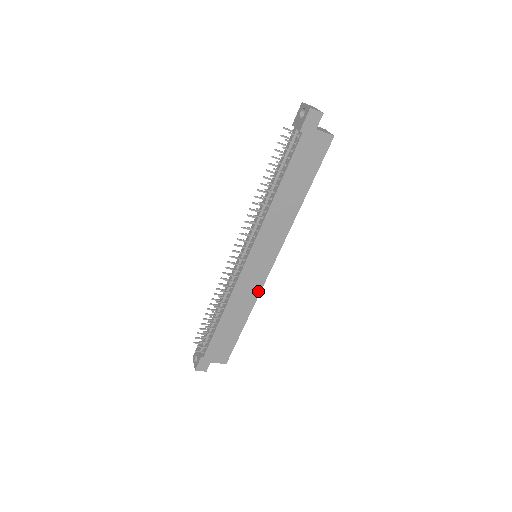
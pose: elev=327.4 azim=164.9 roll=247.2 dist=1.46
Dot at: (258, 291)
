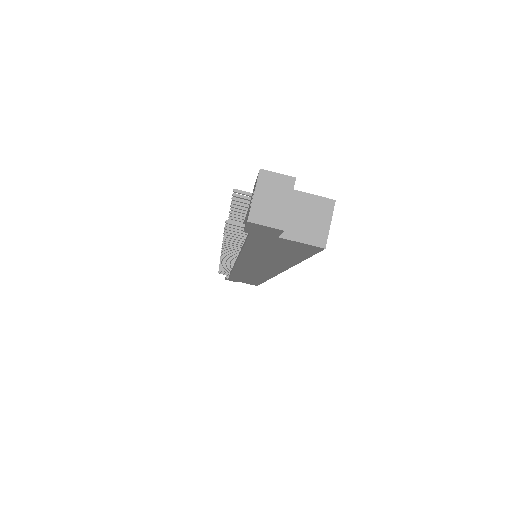
Dot at: (266, 278)
